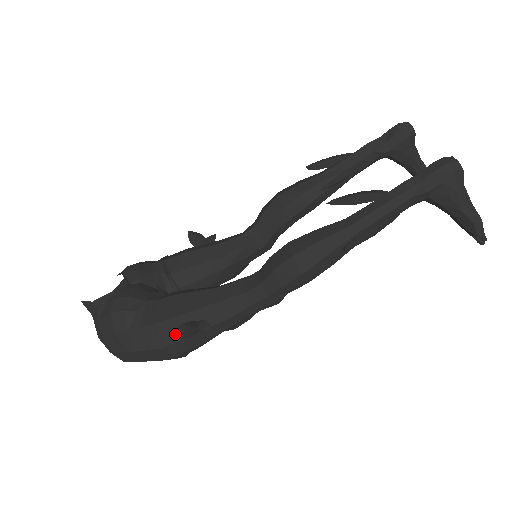
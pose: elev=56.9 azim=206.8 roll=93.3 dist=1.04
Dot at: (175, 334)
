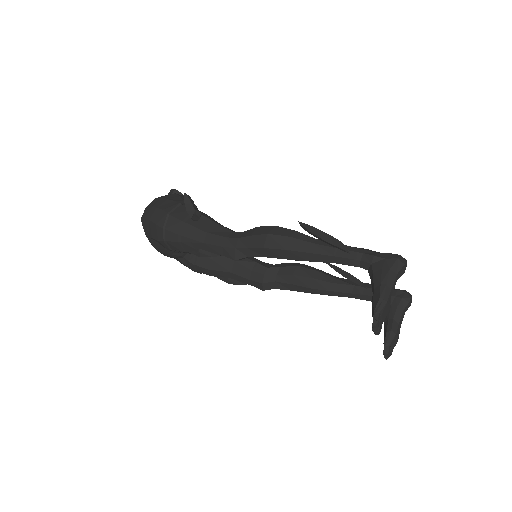
Dot at: (187, 195)
